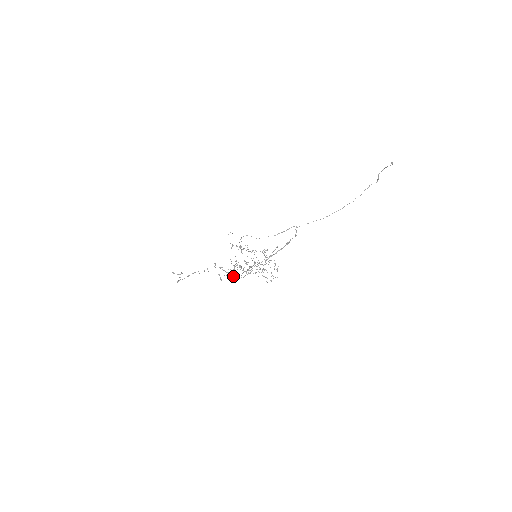
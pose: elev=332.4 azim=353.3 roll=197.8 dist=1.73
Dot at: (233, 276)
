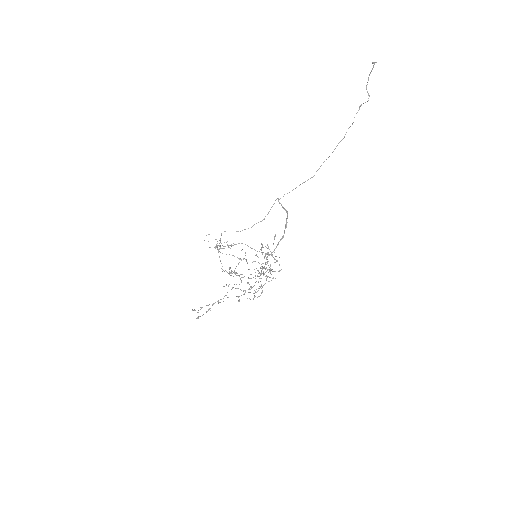
Dot at: (249, 292)
